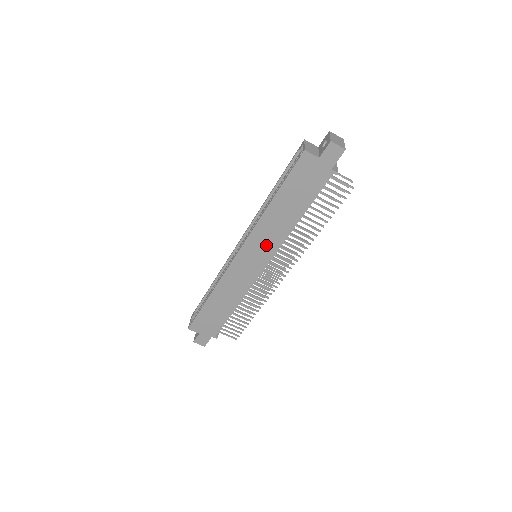
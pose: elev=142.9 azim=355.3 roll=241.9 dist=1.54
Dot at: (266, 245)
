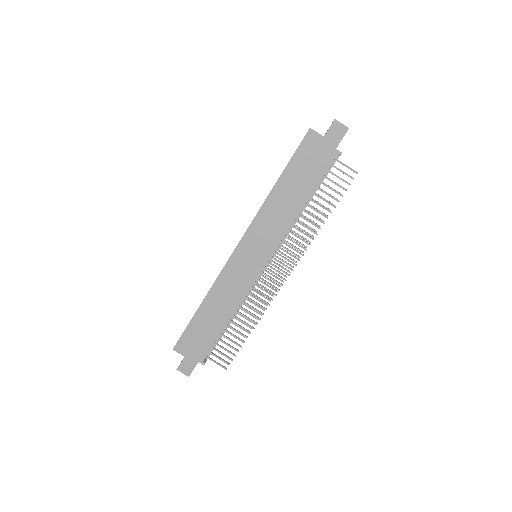
Dot at: (267, 236)
